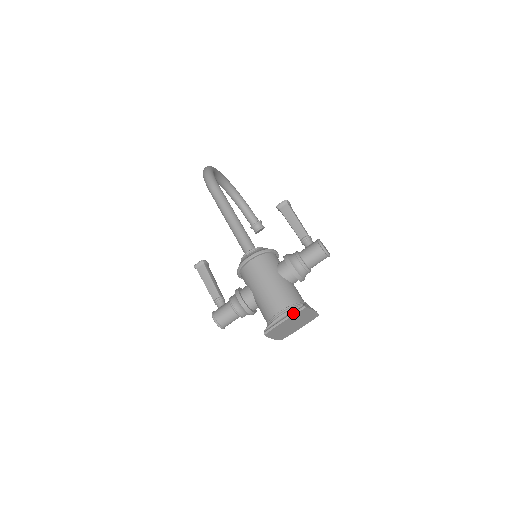
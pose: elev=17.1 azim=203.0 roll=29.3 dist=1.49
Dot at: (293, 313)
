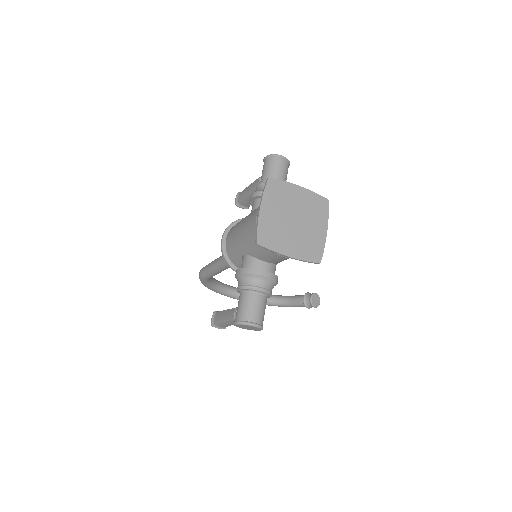
Dot at: (262, 194)
